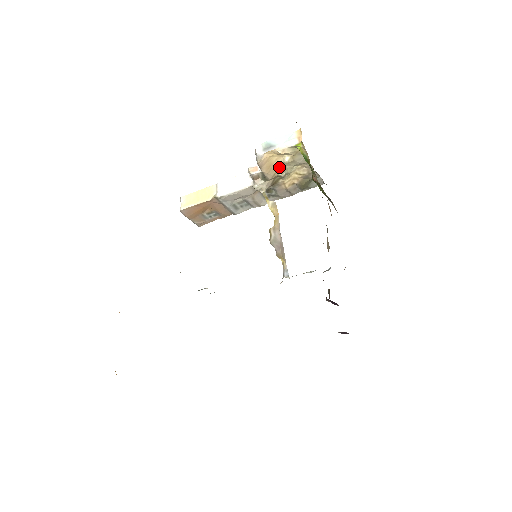
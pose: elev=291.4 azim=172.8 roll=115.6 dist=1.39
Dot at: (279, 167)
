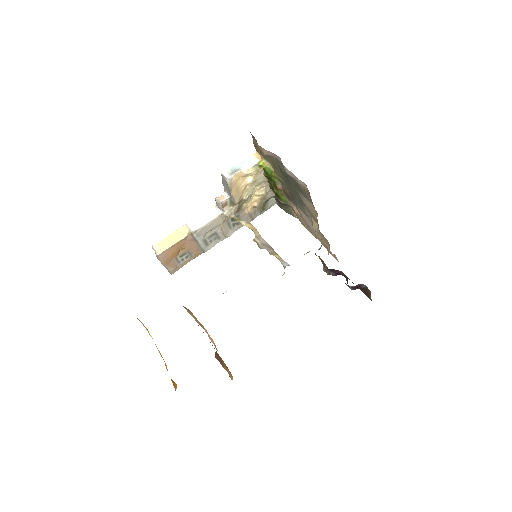
Dot at: (243, 190)
